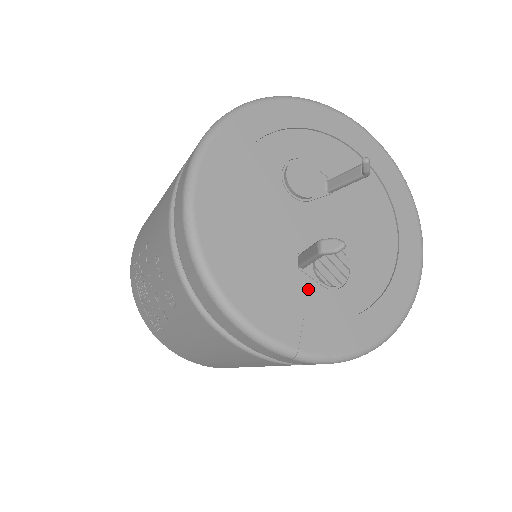
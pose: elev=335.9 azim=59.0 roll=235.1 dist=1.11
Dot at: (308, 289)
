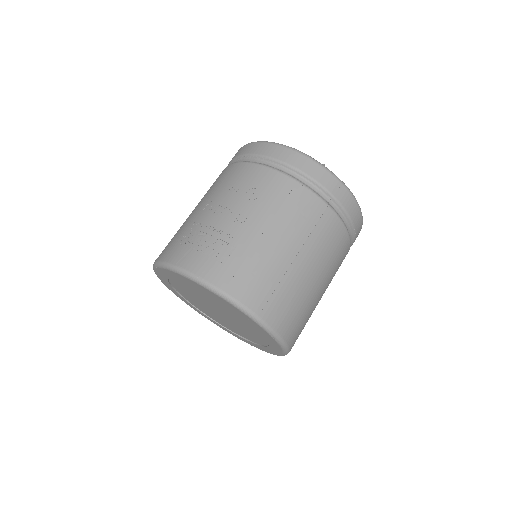
Dot at: occluded
